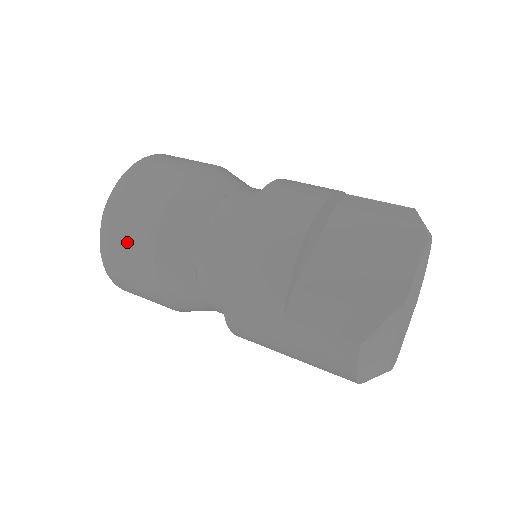
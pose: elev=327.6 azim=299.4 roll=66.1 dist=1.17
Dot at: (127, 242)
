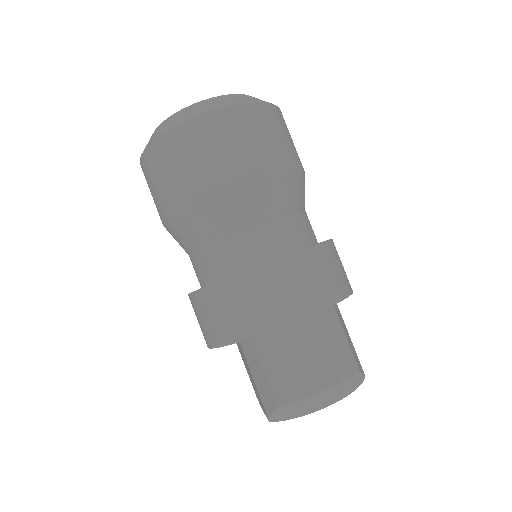
Dot at: occluded
